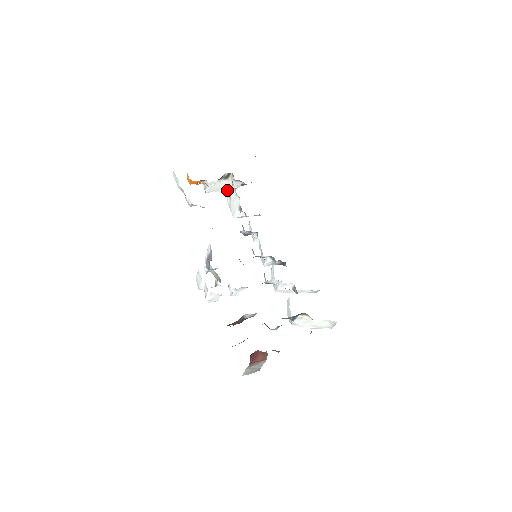
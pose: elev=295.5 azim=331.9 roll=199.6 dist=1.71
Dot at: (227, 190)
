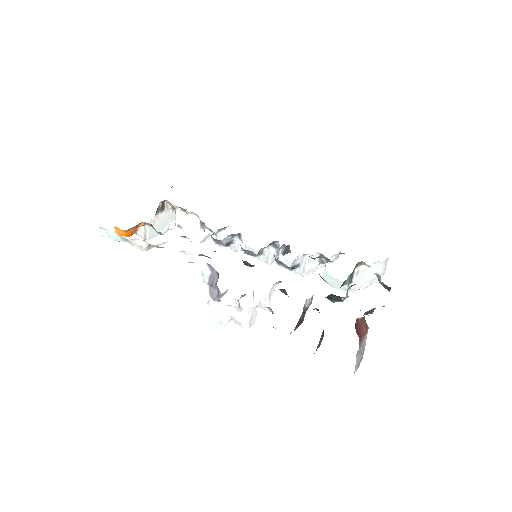
Dot at: (167, 228)
